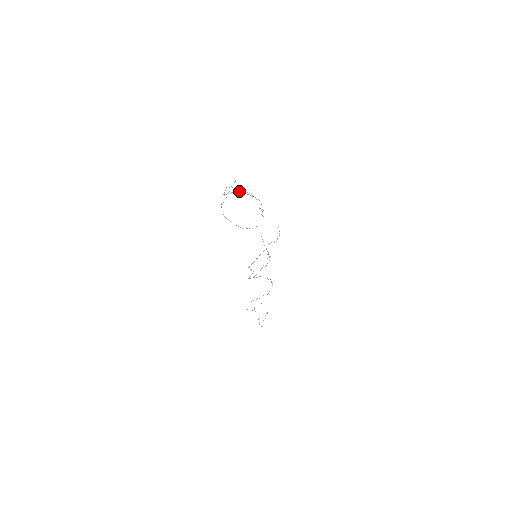
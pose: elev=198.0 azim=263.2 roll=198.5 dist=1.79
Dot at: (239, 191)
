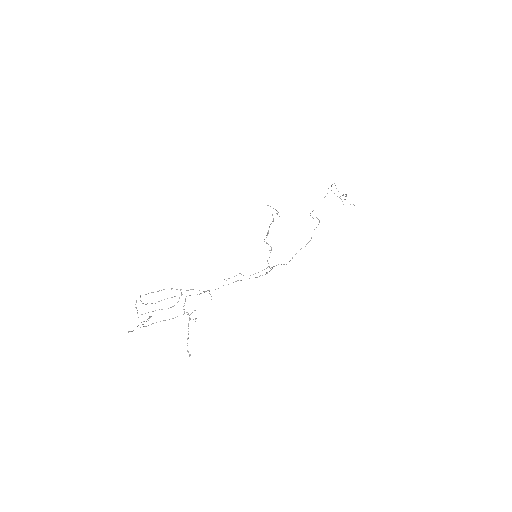
Dot at: (146, 326)
